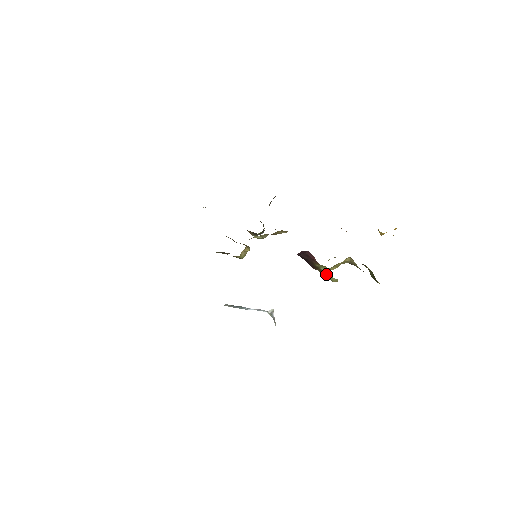
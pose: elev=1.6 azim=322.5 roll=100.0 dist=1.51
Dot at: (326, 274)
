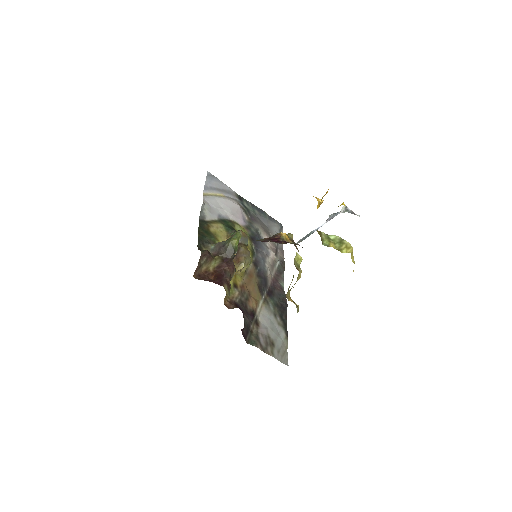
Dot at: occluded
